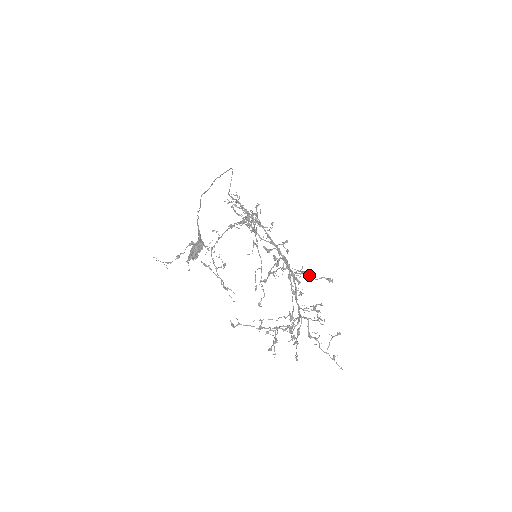
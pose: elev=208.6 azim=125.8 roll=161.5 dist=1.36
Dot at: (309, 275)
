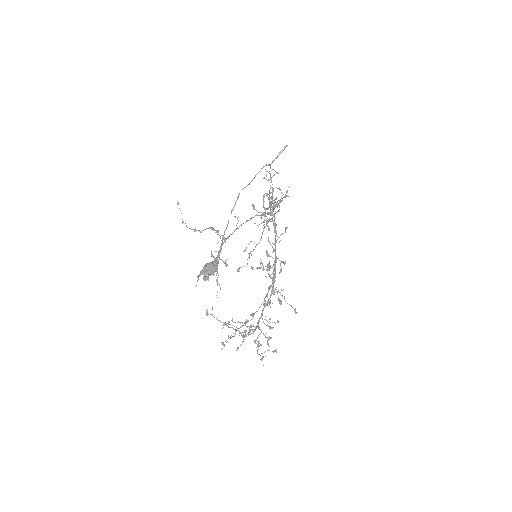
Dot at: (284, 296)
